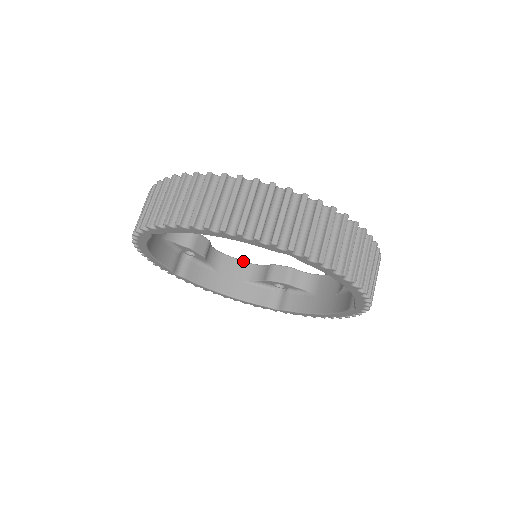
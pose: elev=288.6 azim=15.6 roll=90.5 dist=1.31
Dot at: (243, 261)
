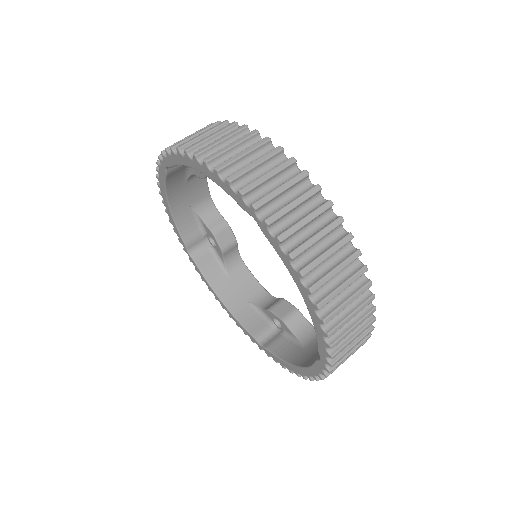
Dot at: (261, 285)
